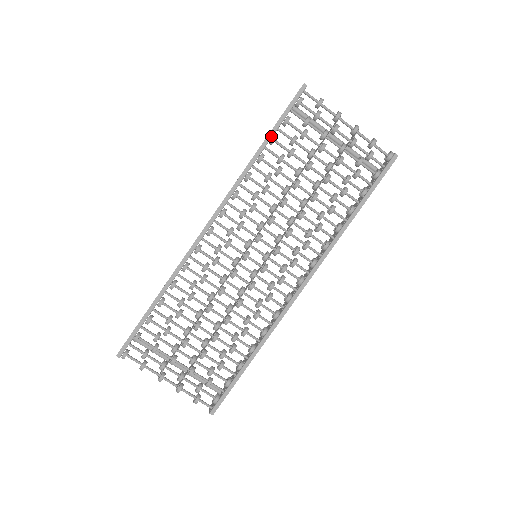
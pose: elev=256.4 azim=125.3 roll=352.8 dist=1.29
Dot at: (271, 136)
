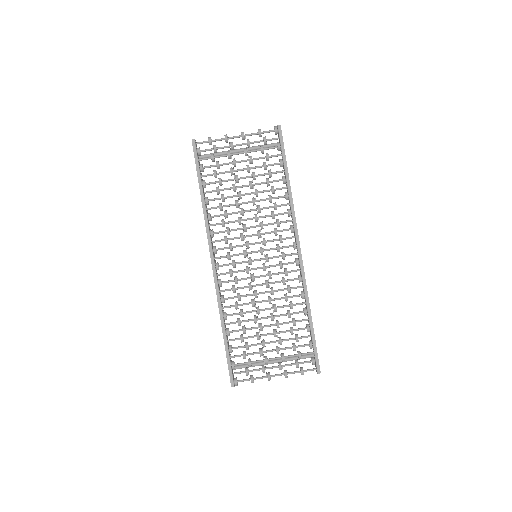
Dot at: (201, 184)
